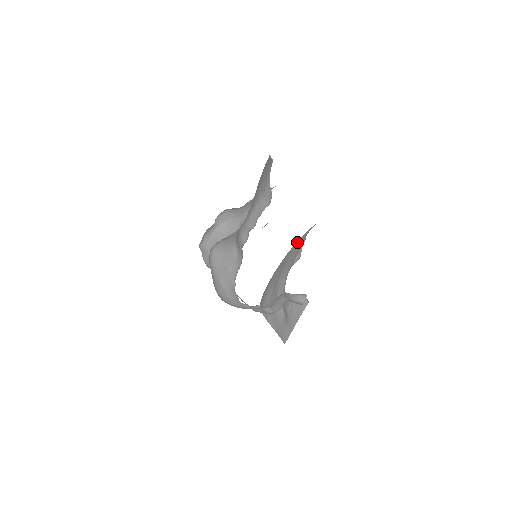
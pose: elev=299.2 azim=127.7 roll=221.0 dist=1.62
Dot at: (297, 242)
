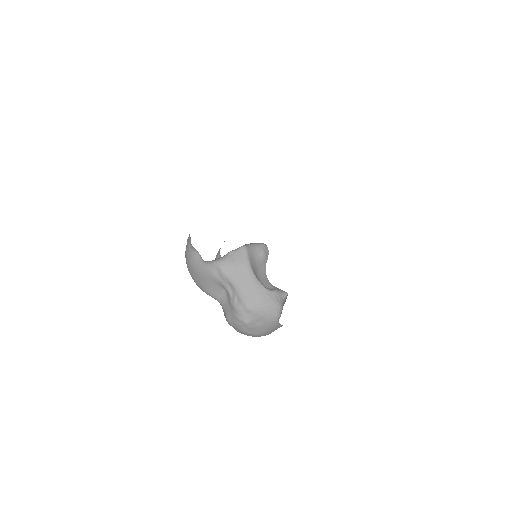
Dot at: occluded
